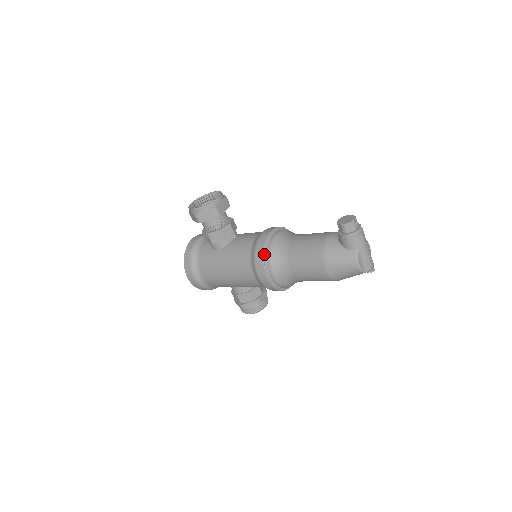
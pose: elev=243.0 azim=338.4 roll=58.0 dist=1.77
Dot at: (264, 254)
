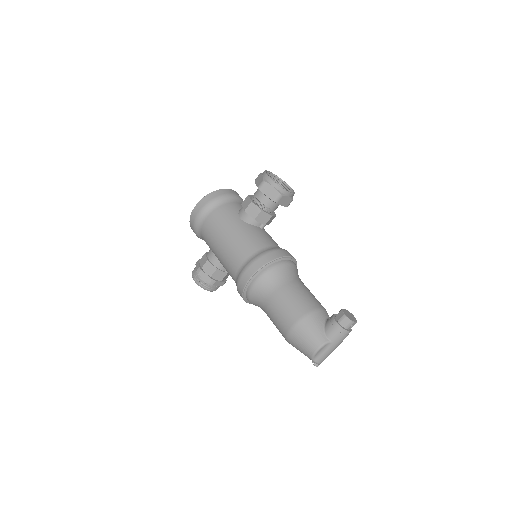
Dot at: (270, 262)
